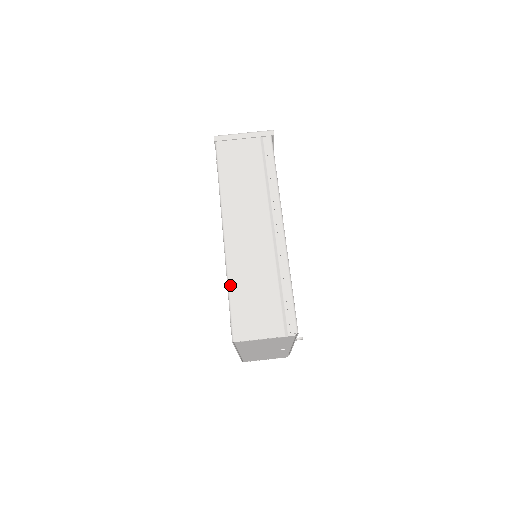
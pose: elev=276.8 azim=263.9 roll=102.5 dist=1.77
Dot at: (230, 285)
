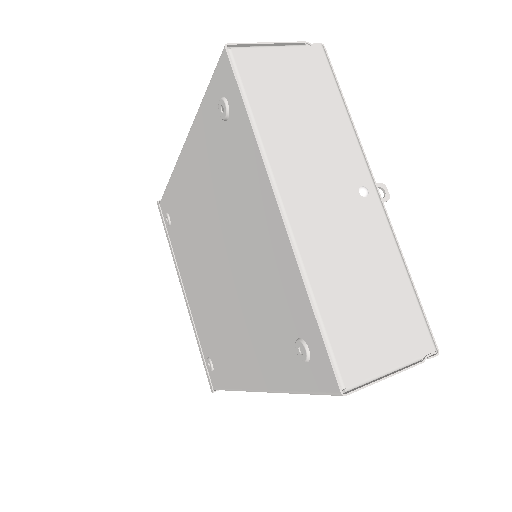
Dot at: occluded
